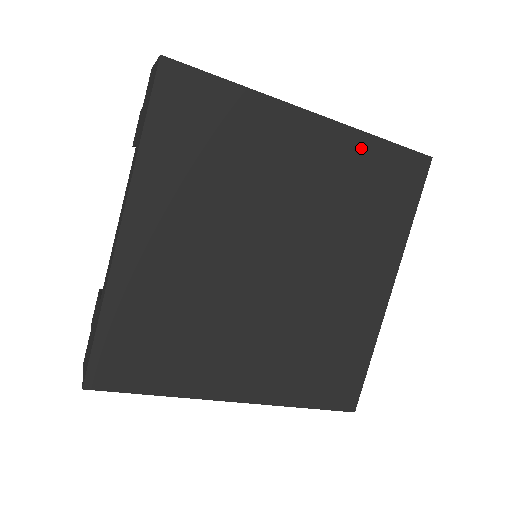
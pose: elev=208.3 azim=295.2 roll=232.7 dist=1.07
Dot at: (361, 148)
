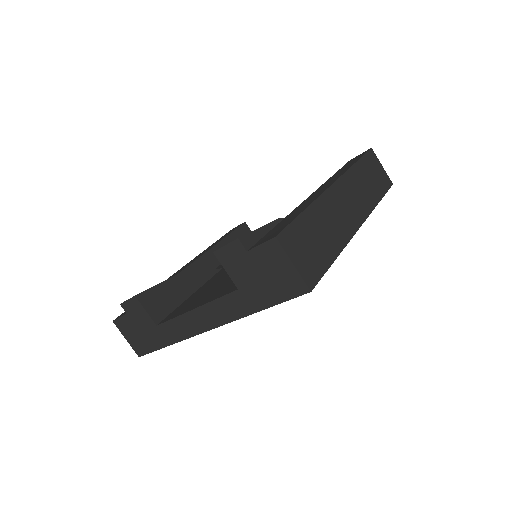
Dot at: occluded
